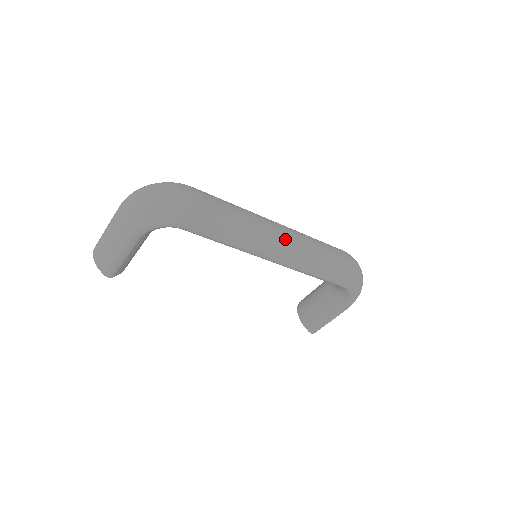
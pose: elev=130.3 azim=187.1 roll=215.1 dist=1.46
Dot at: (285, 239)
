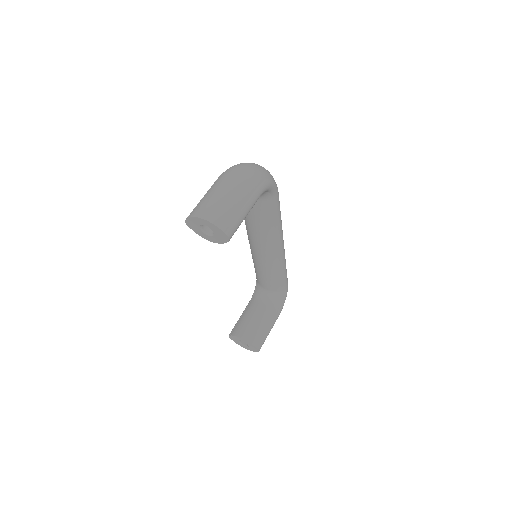
Dot at: occluded
